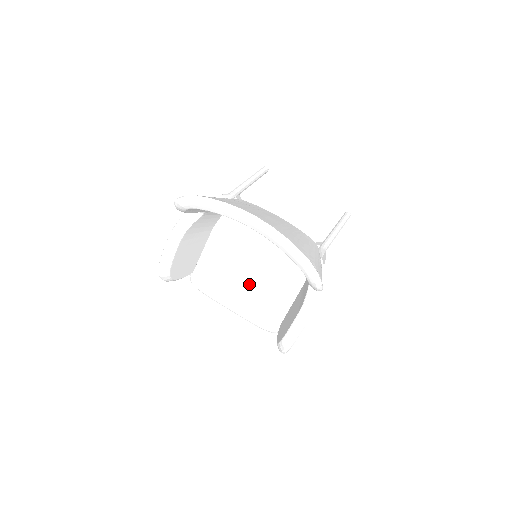
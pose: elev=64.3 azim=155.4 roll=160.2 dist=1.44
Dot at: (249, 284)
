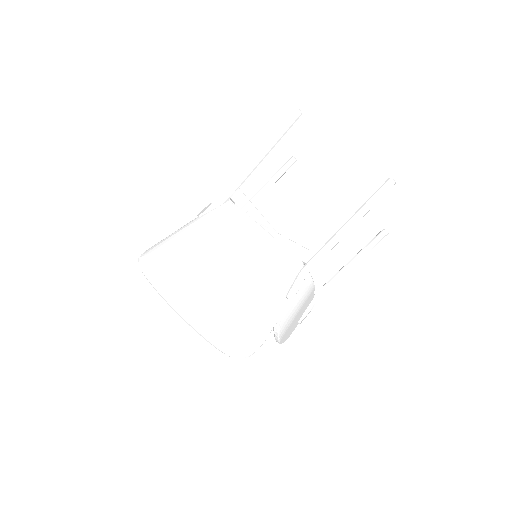
Dot at: occluded
